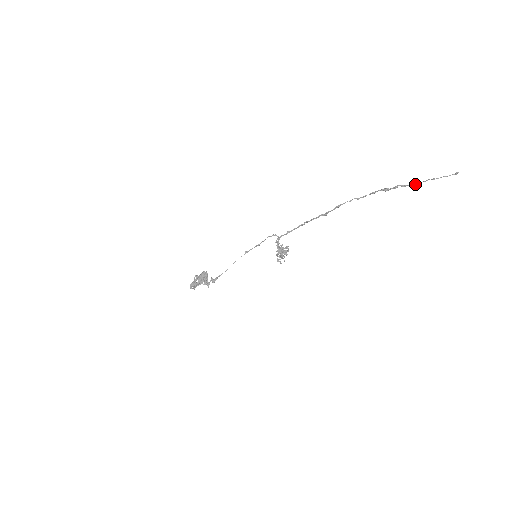
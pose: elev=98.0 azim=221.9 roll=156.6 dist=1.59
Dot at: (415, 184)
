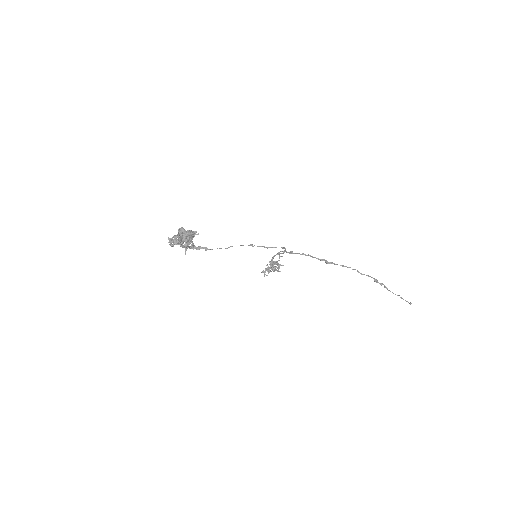
Dot at: (393, 293)
